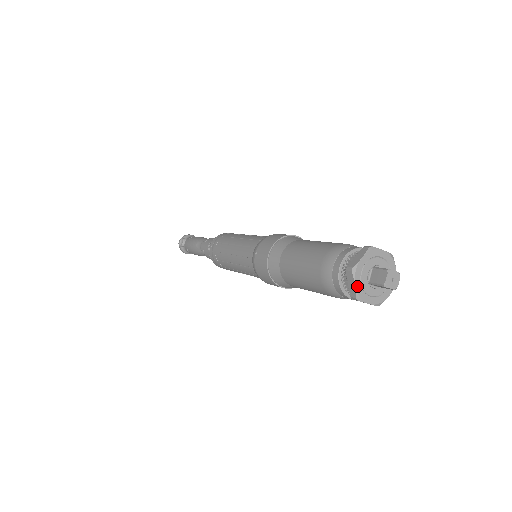
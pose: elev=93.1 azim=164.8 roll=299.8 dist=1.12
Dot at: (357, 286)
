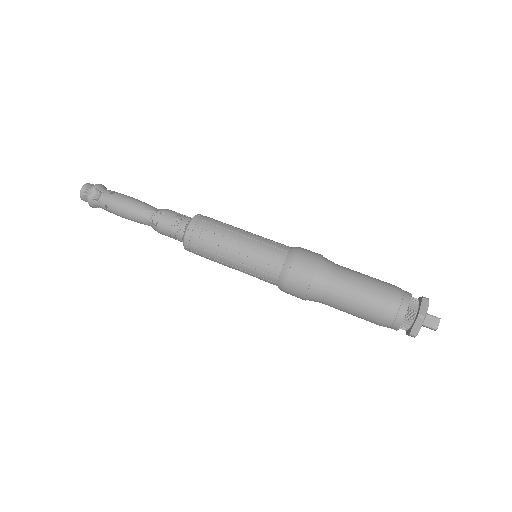
Dot at: (420, 328)
